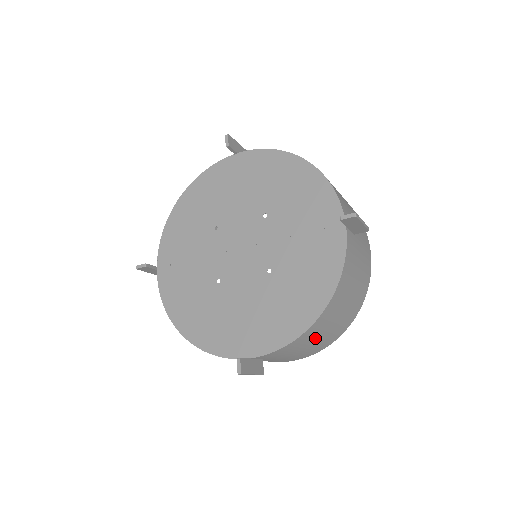
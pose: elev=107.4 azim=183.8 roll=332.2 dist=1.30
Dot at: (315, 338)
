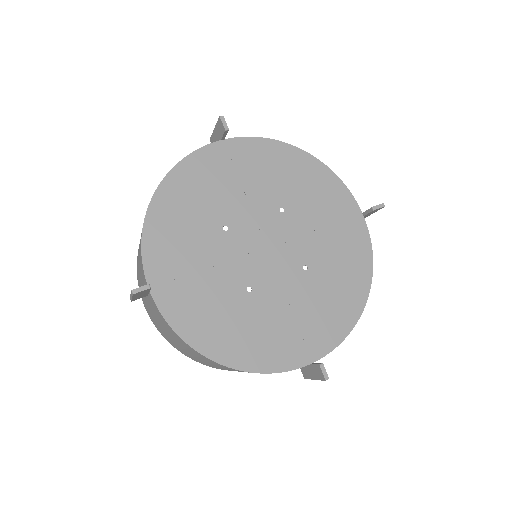
Dot at: occluded
